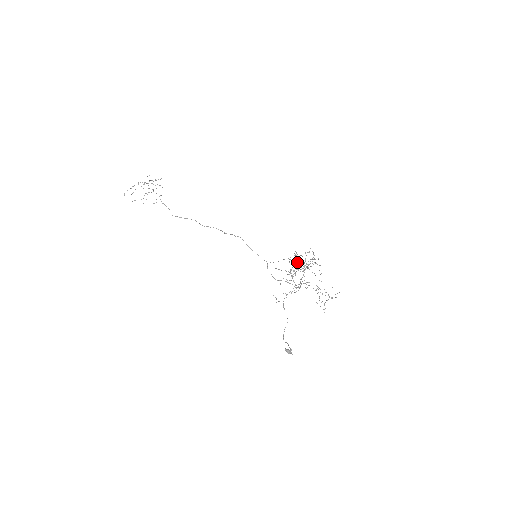
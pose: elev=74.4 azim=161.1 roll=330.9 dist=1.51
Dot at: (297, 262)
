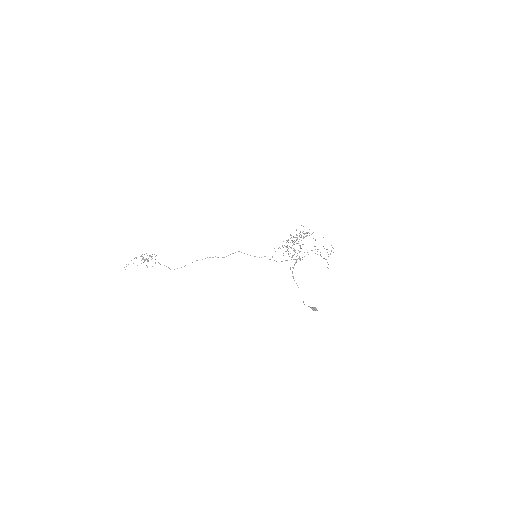
Dot at: (291, 257)
